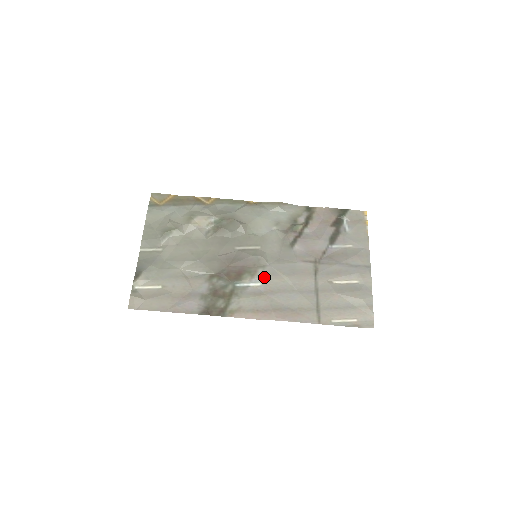
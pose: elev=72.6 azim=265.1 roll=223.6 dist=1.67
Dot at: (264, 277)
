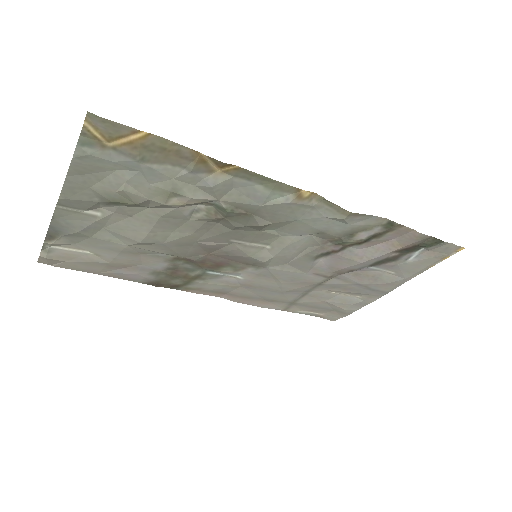
Dot at: (251, 275)
